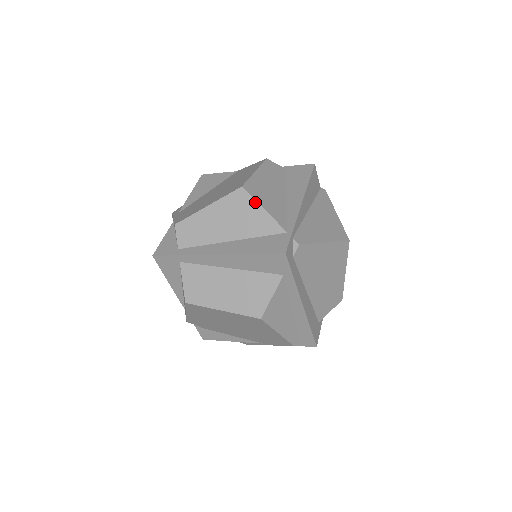
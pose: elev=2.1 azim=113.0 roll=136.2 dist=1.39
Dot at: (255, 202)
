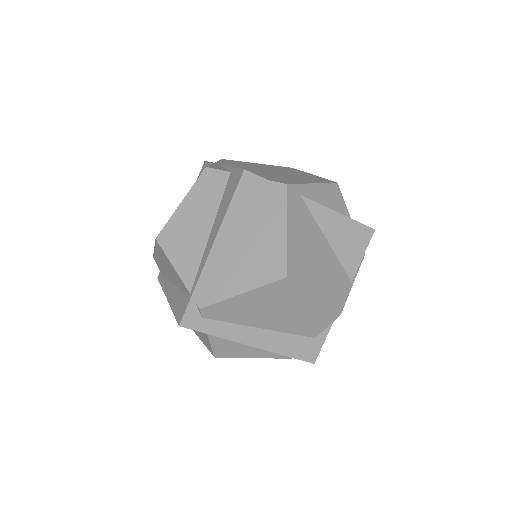
Dot at: (166, 257)
